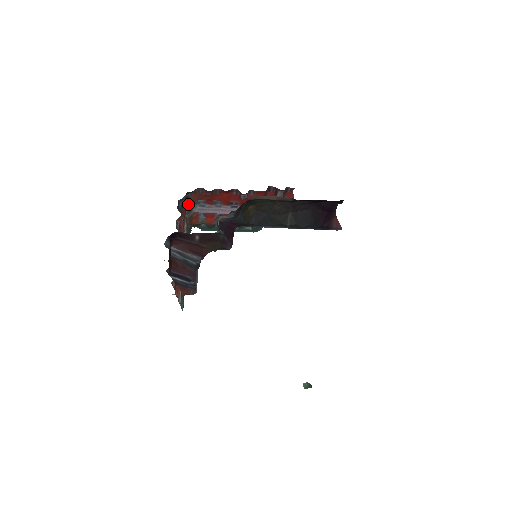
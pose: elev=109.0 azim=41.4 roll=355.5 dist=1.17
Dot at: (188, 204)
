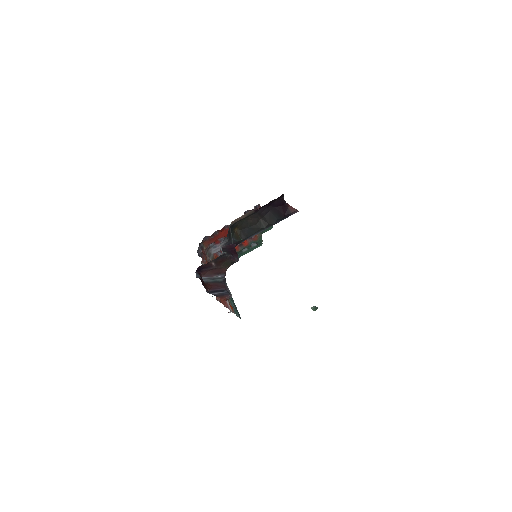
Dot at: (205, 251)
